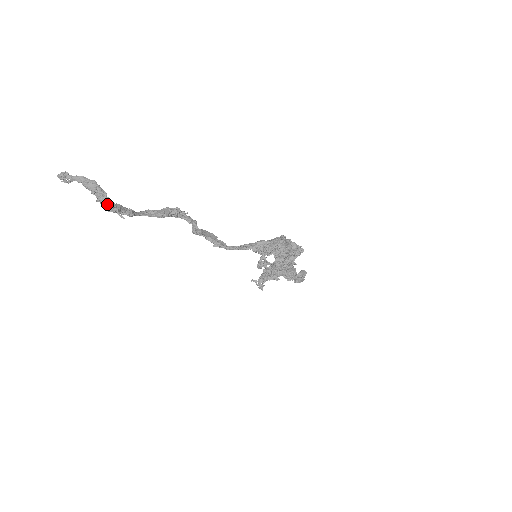
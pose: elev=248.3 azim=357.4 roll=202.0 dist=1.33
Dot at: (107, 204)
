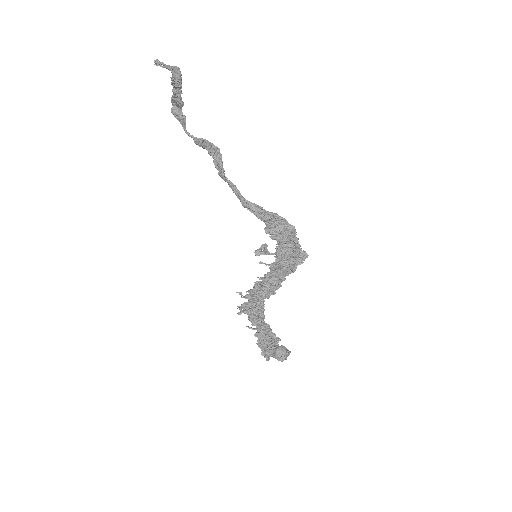
Dot at: (178, 79)
